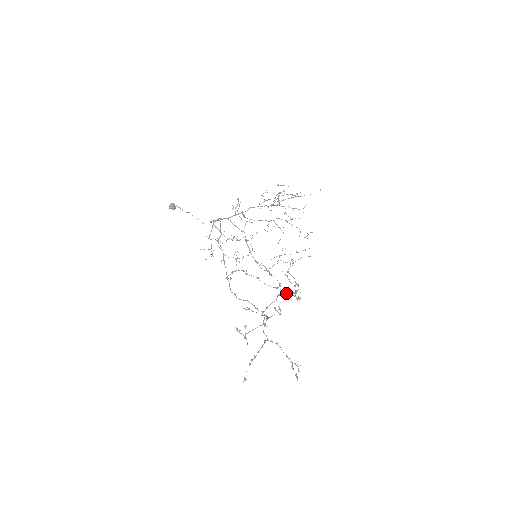
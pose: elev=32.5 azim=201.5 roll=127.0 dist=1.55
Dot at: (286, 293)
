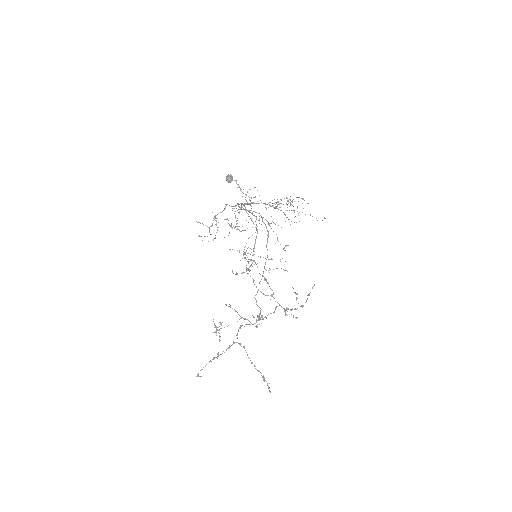
Dot at: occluded
